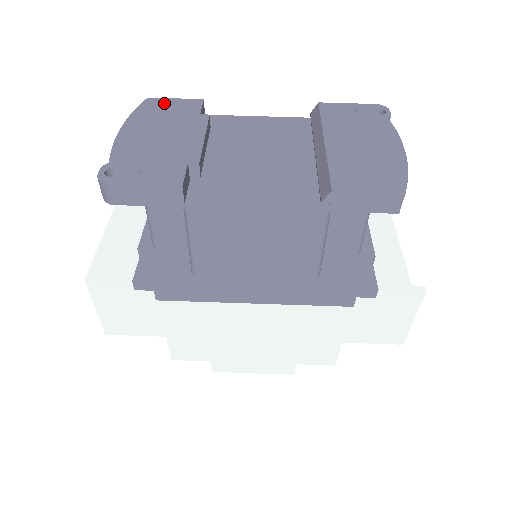
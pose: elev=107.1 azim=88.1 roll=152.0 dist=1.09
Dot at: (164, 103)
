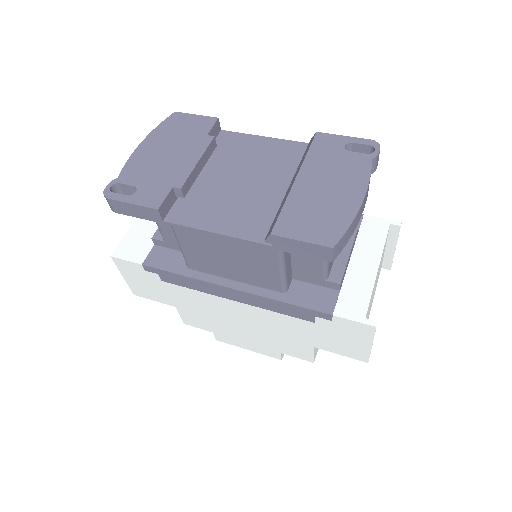
Dot at: (185, 119)
